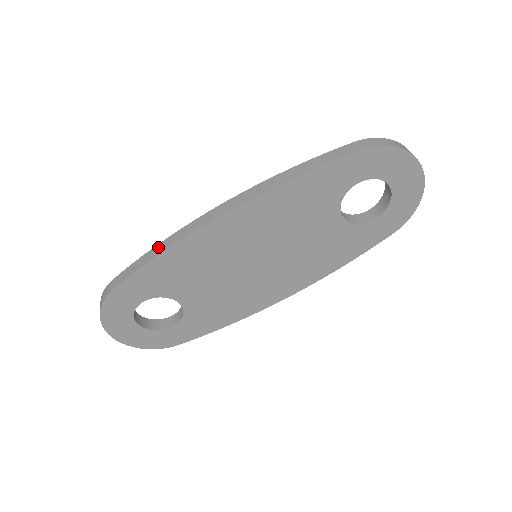
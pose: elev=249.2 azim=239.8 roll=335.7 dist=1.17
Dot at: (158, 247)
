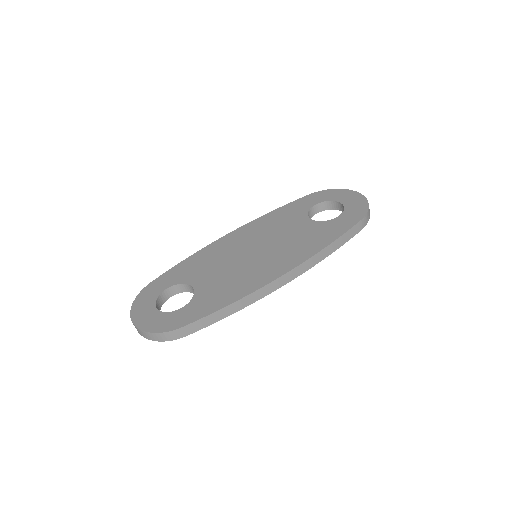
Dot at: occluded
